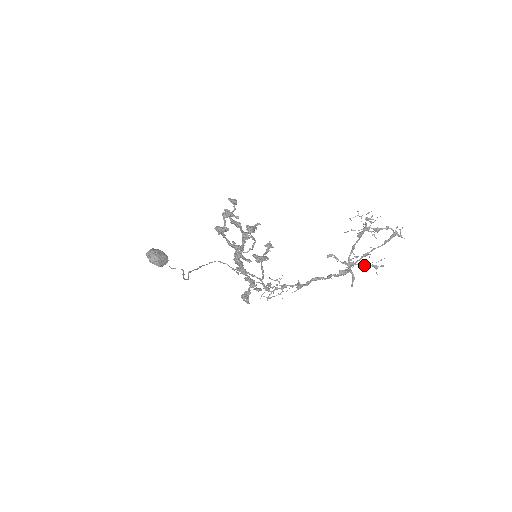
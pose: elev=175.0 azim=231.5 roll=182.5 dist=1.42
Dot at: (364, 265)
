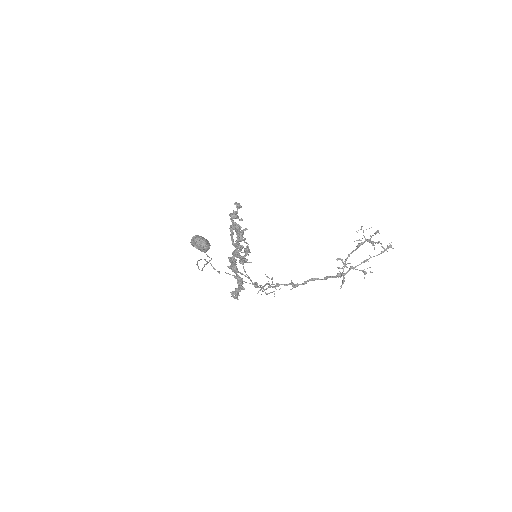
Dot at: (359, 270)
